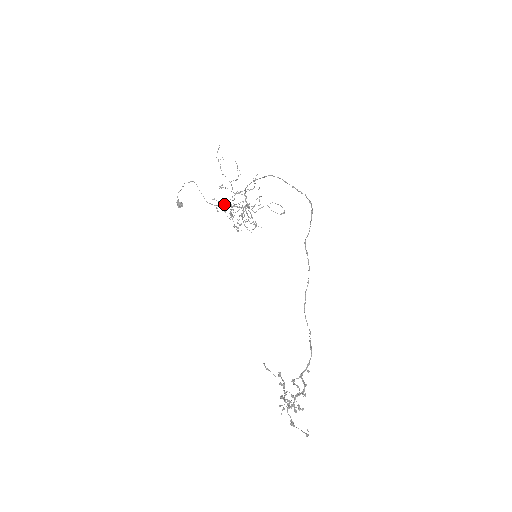
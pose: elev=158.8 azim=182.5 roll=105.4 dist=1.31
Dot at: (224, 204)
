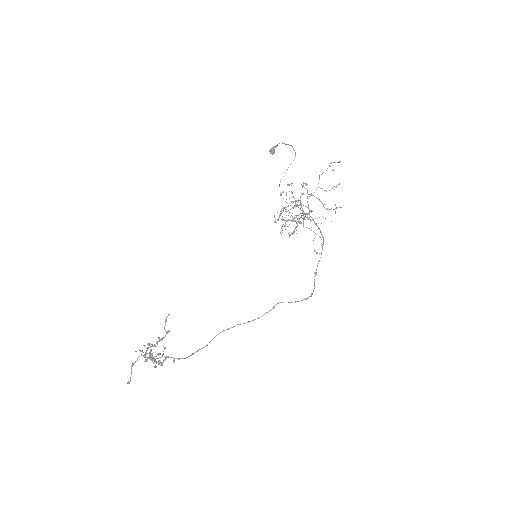
Dot at: occluded
